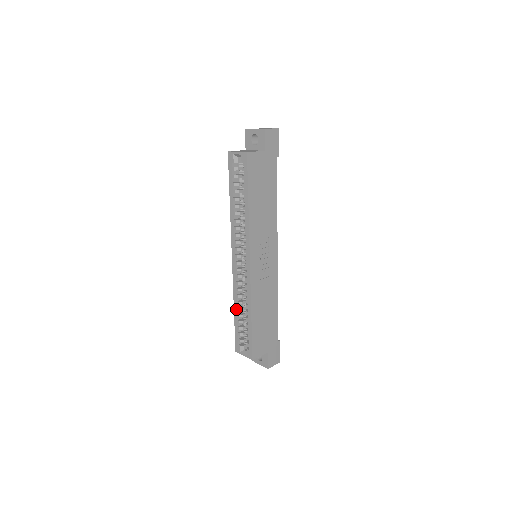
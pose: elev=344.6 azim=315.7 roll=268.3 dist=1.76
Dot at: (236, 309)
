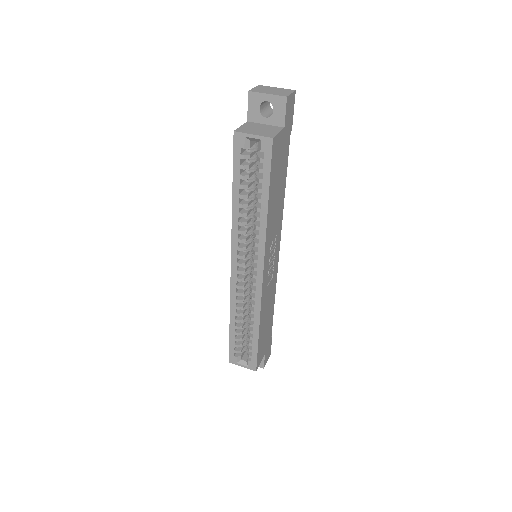
Dot at: (234, 321)
